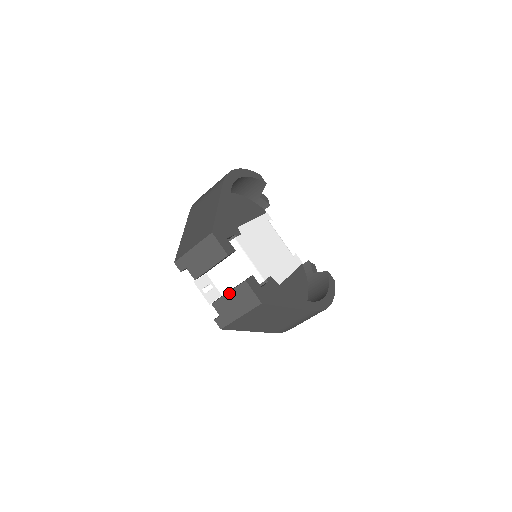
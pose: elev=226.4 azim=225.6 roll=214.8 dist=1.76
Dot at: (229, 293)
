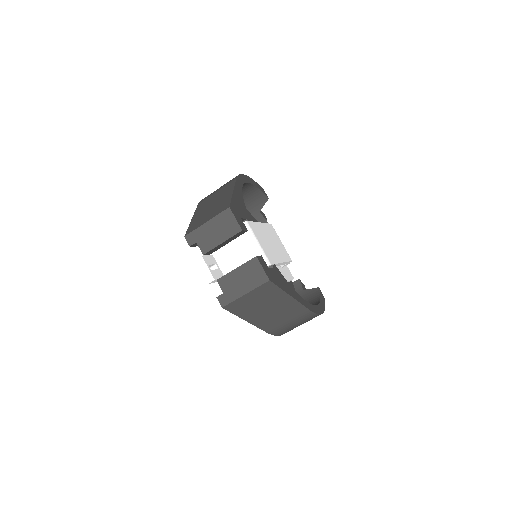
Dot at: (237, 269)
